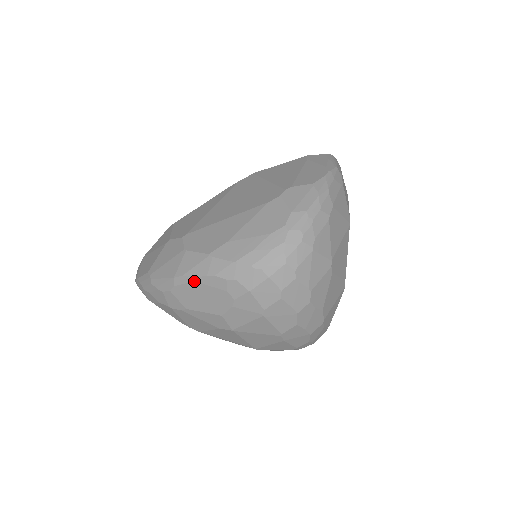
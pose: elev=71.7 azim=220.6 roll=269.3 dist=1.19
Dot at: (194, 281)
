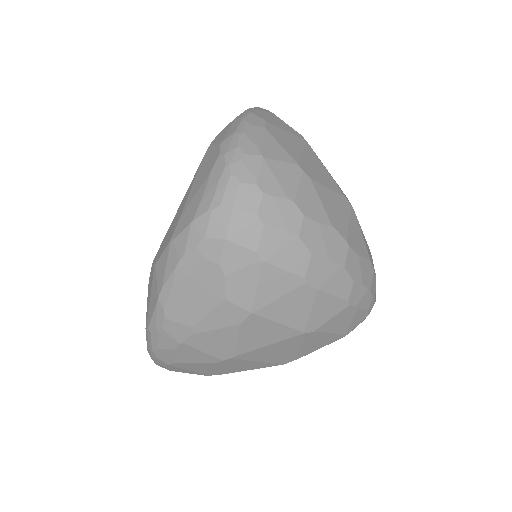
Dot at: (174, 281)
